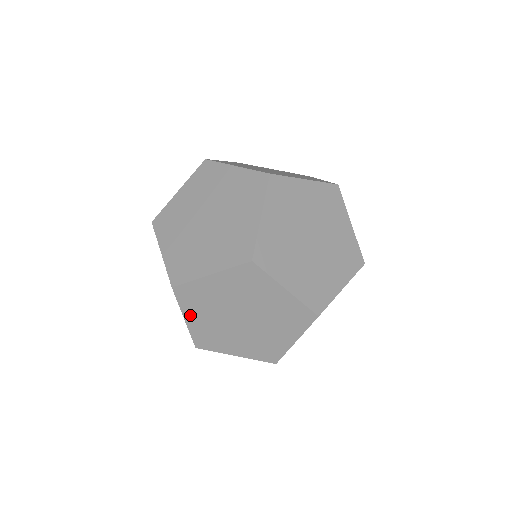
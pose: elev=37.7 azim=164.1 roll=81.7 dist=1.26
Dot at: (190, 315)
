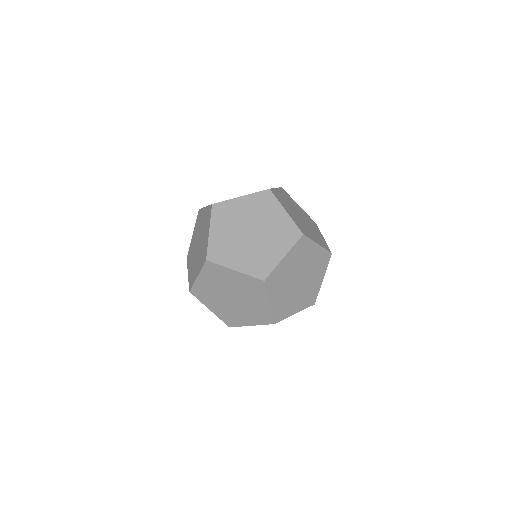
Dot at: (203, 277)
